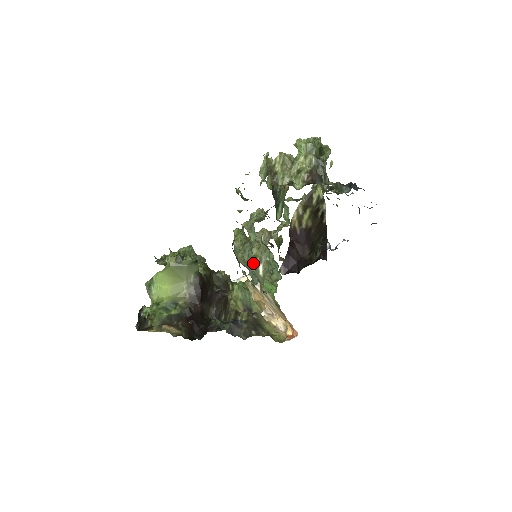
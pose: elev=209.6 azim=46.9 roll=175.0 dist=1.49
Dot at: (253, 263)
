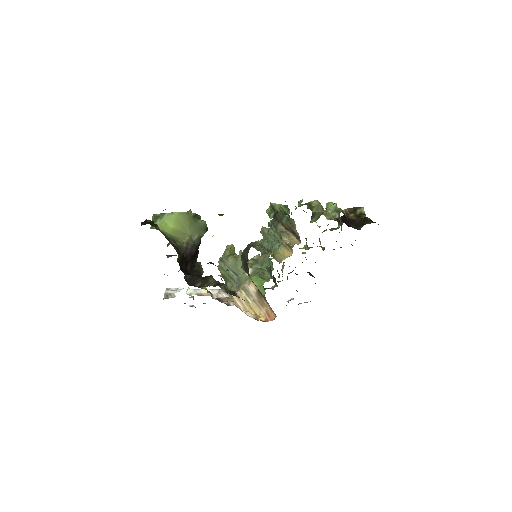
Dot at: occluded
